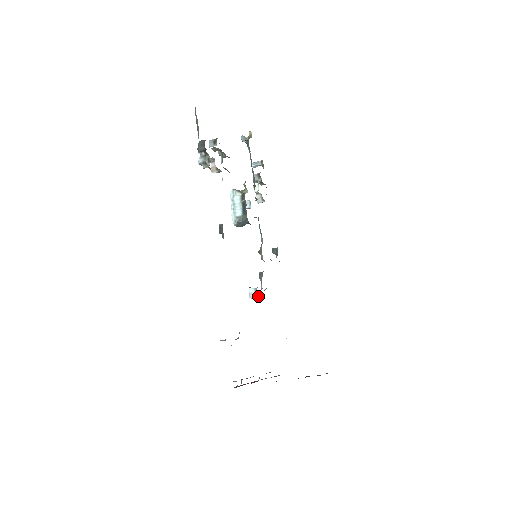
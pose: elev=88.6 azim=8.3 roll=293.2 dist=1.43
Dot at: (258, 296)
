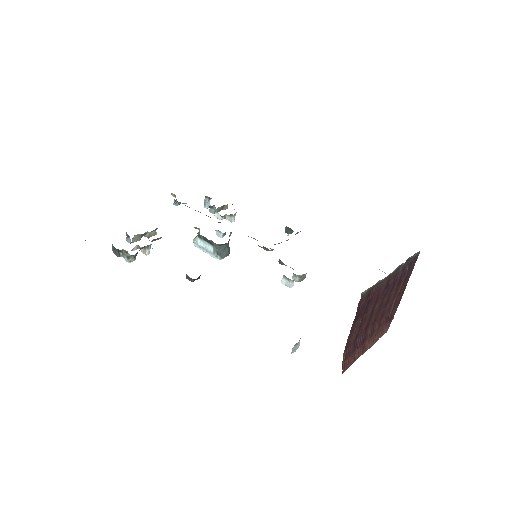
Dot at: (298, 278)
